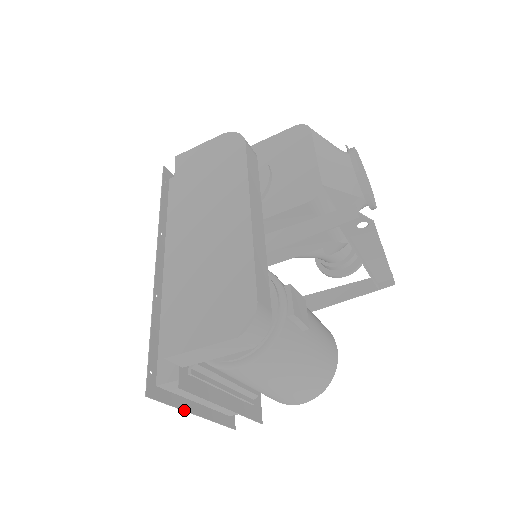
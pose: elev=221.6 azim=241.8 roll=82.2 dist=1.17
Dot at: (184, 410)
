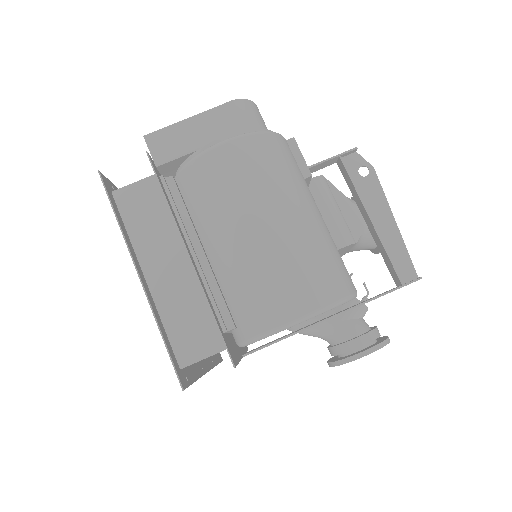
Dot at: (128, 246)
